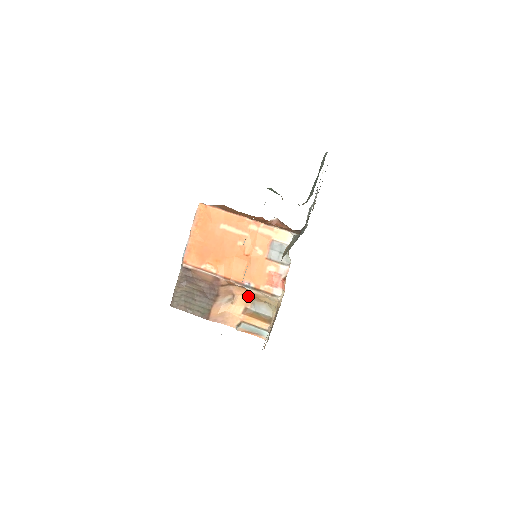
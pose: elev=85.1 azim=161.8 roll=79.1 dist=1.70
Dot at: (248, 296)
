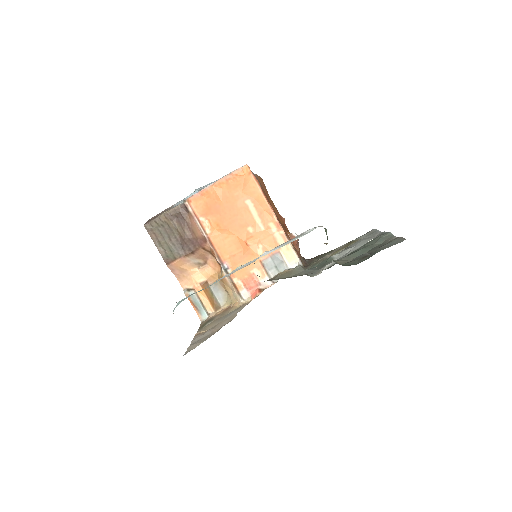
Dot at: (217, 274)
